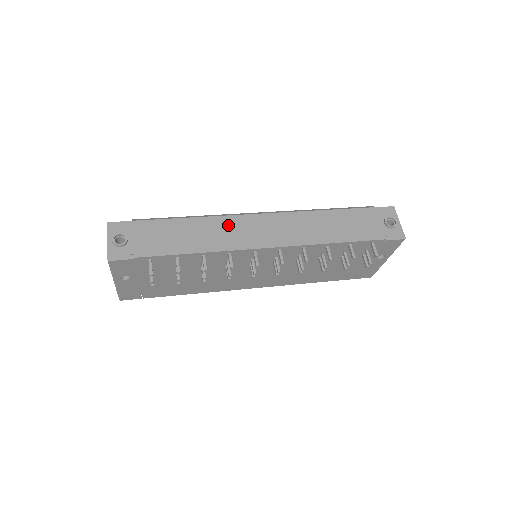
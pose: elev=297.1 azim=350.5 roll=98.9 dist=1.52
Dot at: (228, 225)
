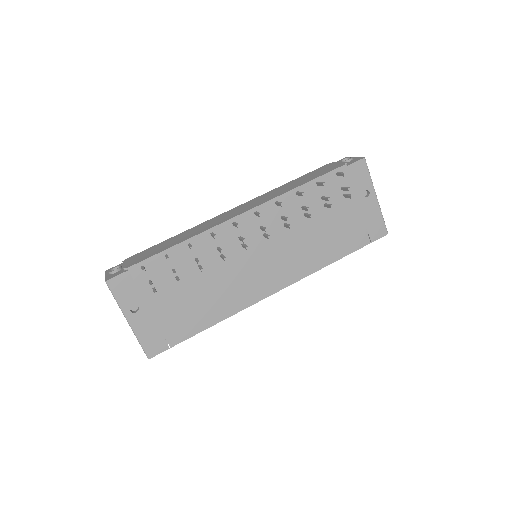
Dot at: (205, 224)
